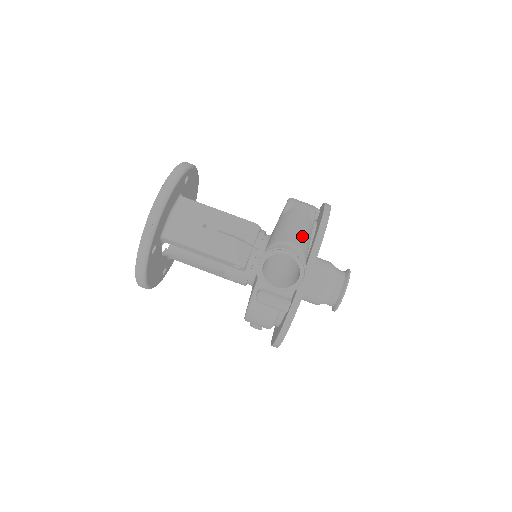
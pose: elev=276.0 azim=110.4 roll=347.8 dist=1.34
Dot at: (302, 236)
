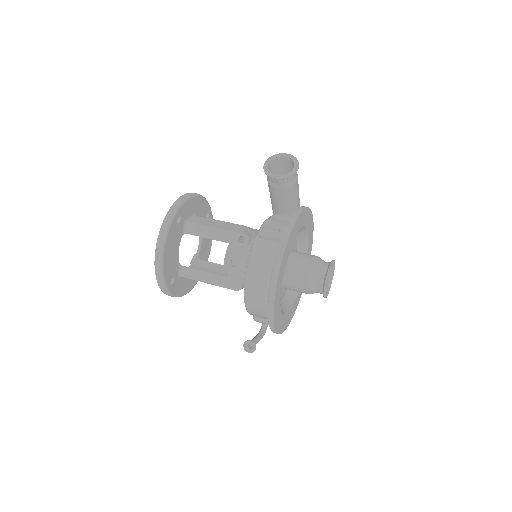
Dot at: occluded
